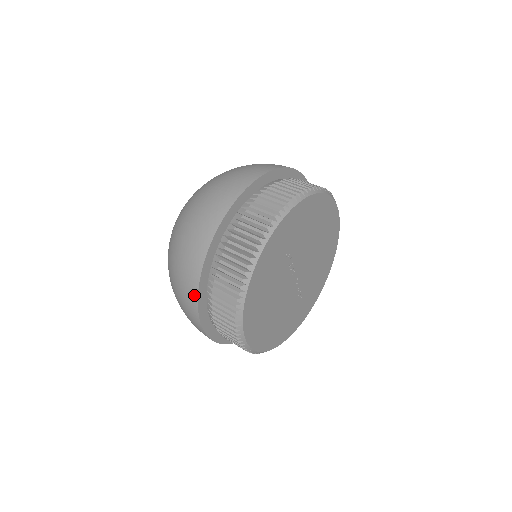
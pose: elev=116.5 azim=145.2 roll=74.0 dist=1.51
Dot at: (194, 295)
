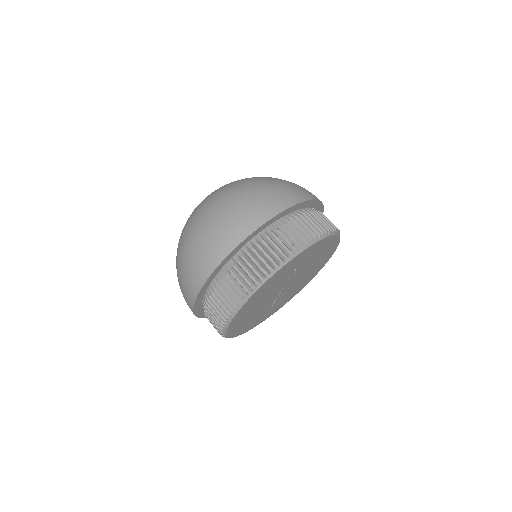
Dot at: (214, 264)
